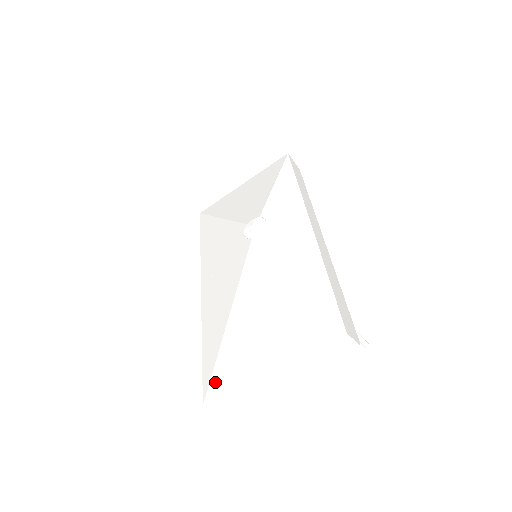
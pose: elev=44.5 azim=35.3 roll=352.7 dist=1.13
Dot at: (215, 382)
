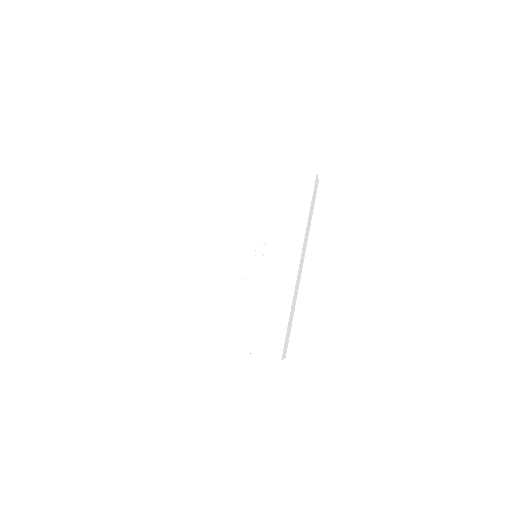
Dot at: (201, 333)
